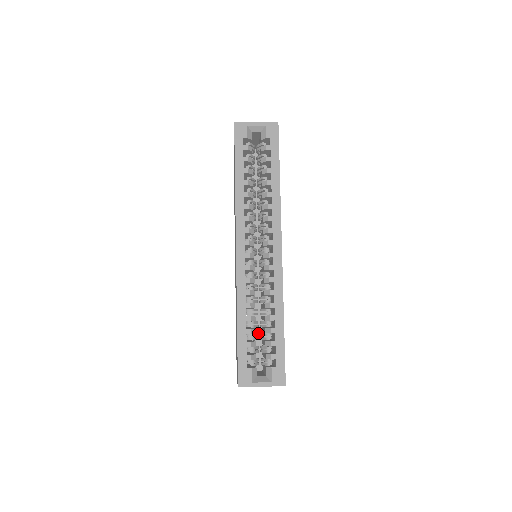
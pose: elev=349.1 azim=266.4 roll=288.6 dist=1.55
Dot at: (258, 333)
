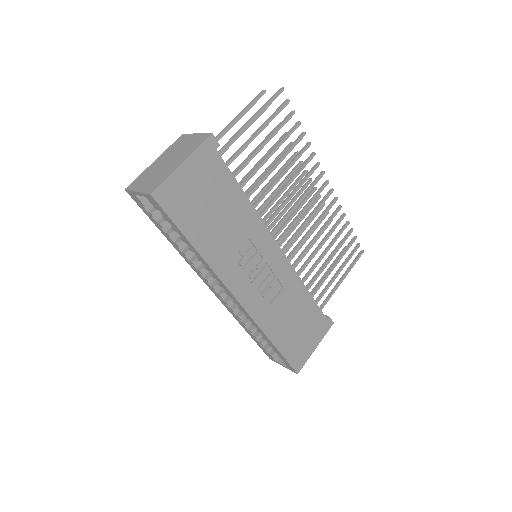
Dot at: occluded
